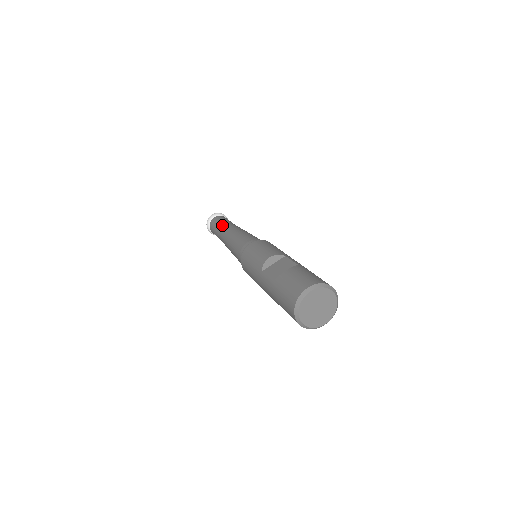
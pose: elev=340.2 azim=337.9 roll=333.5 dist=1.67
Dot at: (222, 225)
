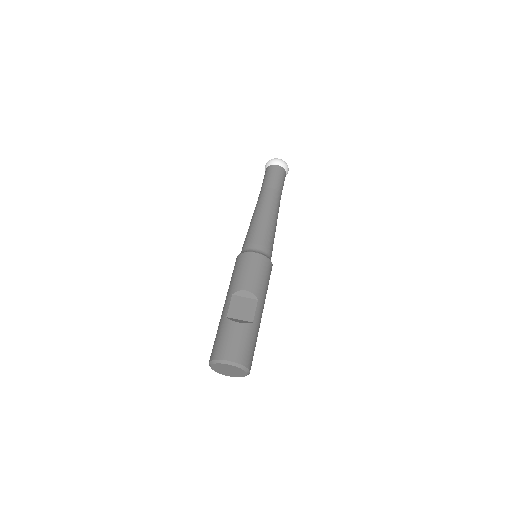
Dot at: (270, 187)
